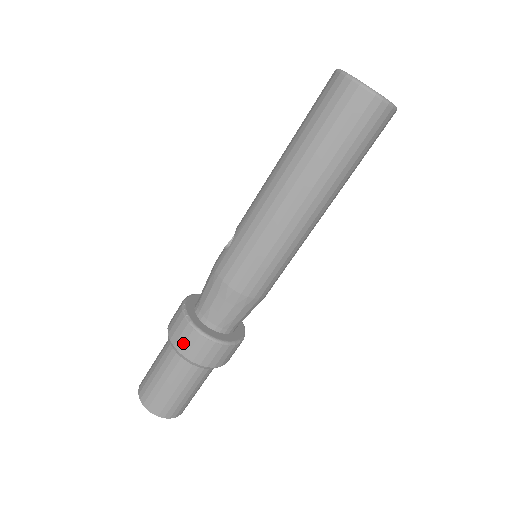
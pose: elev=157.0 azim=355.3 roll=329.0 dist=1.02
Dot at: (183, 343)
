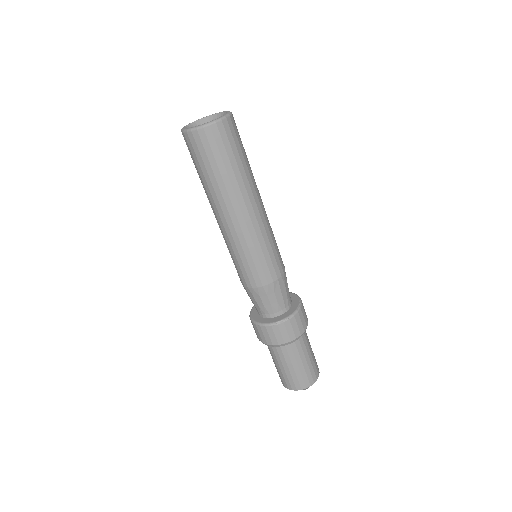
Dot at: (255, 331)
